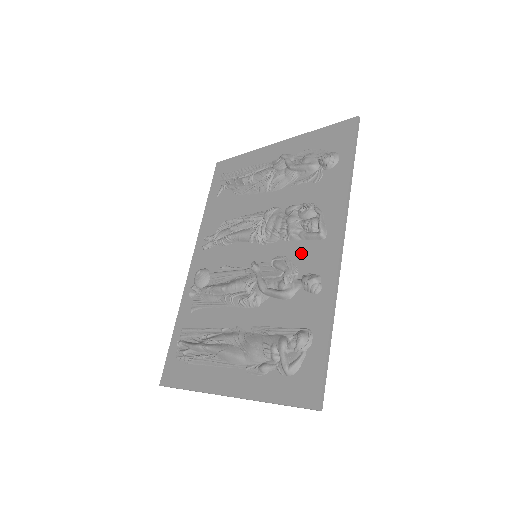
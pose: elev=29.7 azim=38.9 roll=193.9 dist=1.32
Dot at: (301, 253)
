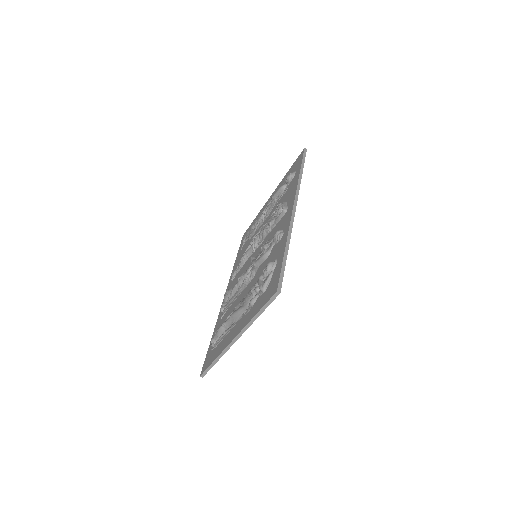
Dot at: (276, 230)
